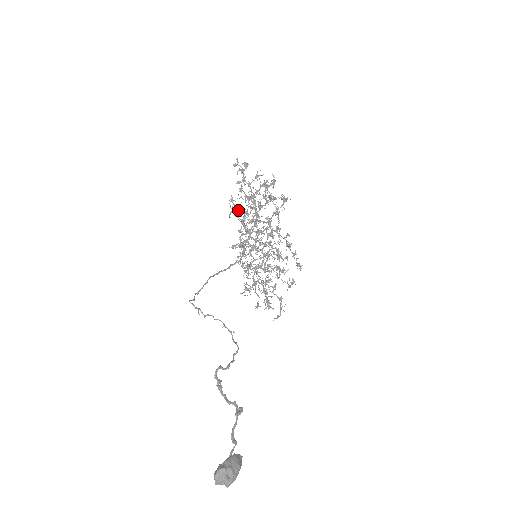
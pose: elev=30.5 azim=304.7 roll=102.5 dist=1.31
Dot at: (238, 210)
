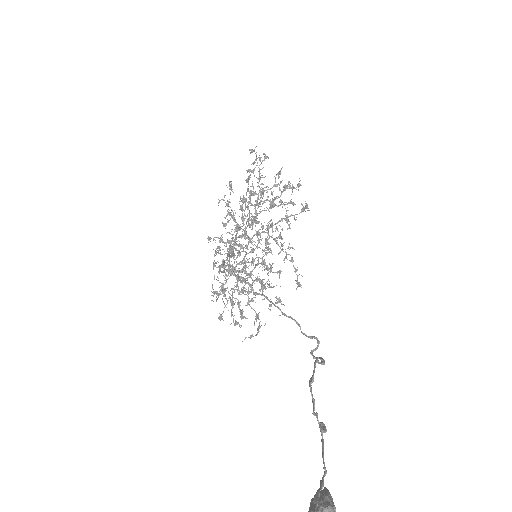
Dot at: (245, 198)
